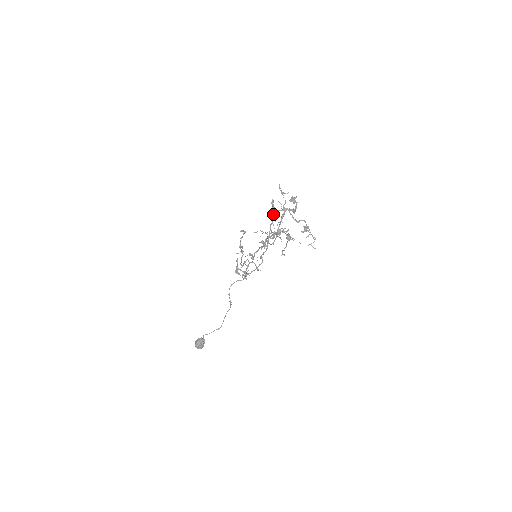
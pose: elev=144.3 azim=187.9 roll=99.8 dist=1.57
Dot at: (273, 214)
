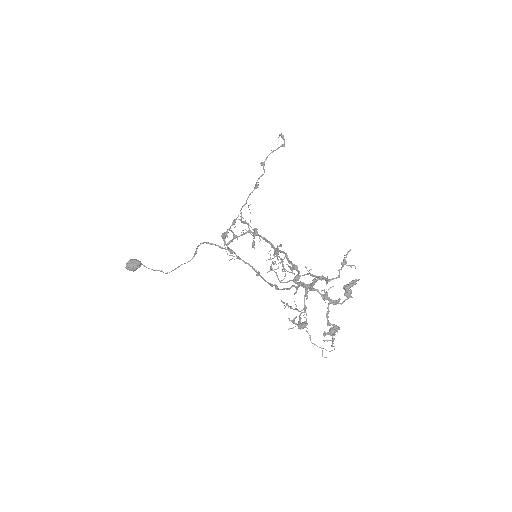
Dot at: (305, 290)
